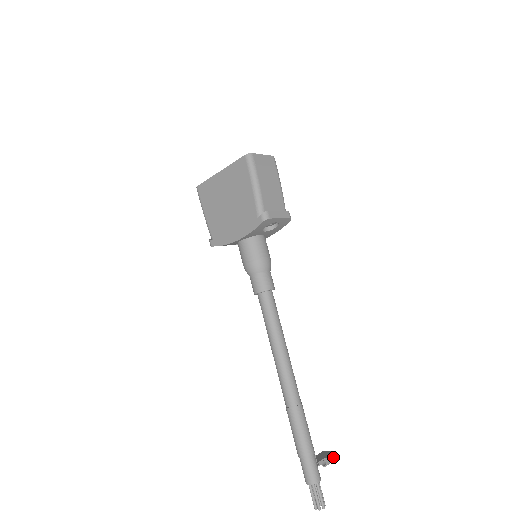
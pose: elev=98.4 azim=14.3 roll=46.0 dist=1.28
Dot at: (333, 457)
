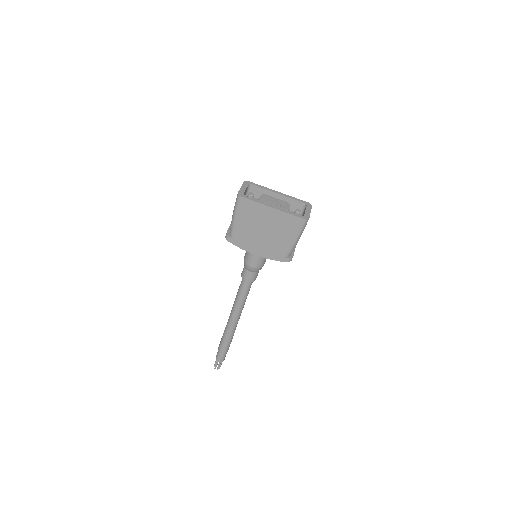
Dot at: occluded
